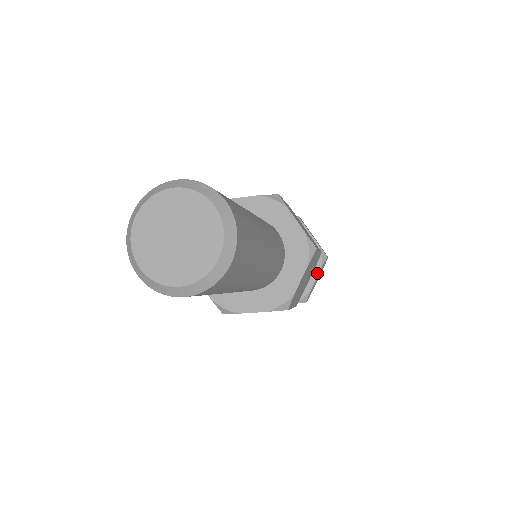
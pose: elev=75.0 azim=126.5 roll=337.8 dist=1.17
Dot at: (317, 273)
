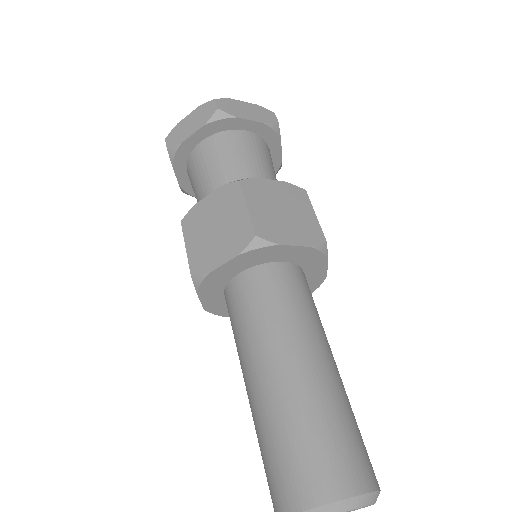
Dot at: (279, 146)
